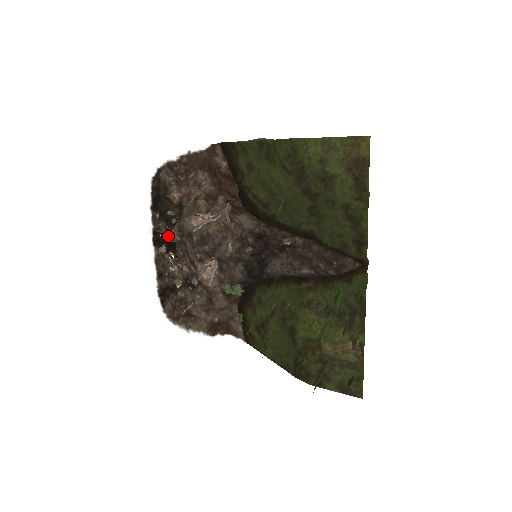
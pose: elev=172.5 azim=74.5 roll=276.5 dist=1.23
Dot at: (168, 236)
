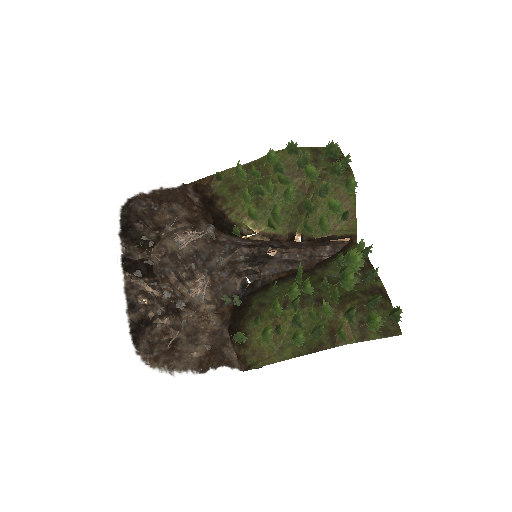
Dot at: (143, 260)
